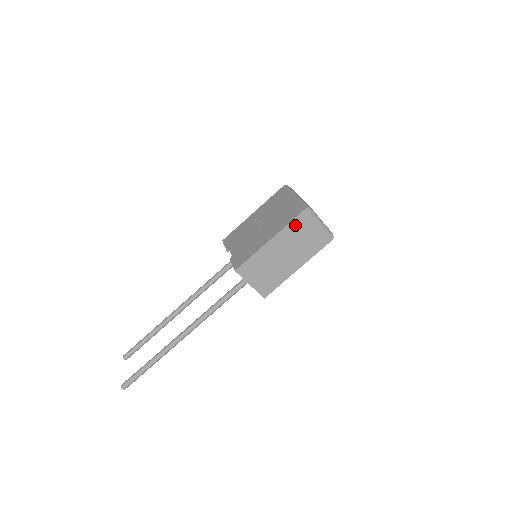
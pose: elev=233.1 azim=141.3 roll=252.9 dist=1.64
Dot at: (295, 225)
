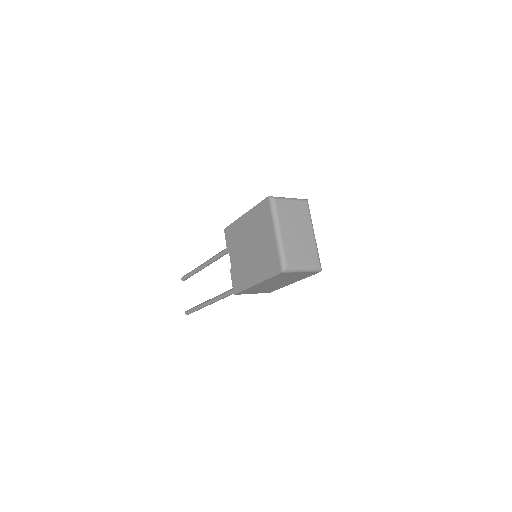
Dot at: (276, 277)
